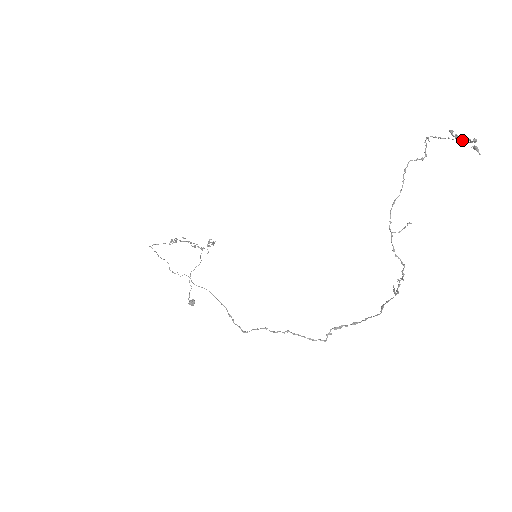
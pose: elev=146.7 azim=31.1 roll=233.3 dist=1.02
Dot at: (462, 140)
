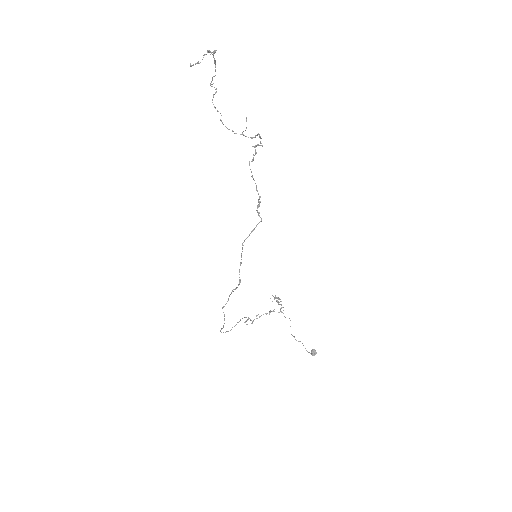
Dot at: occluded
